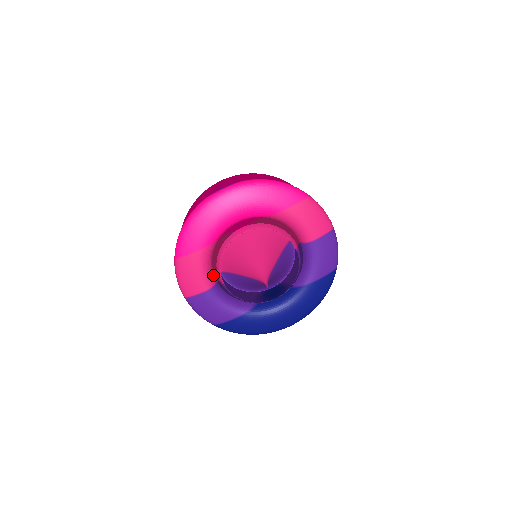
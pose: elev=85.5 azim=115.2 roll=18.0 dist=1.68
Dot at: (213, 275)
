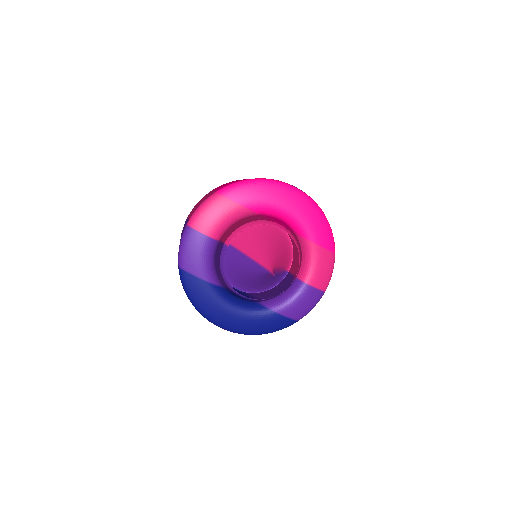
Dot at: (224, 233)
